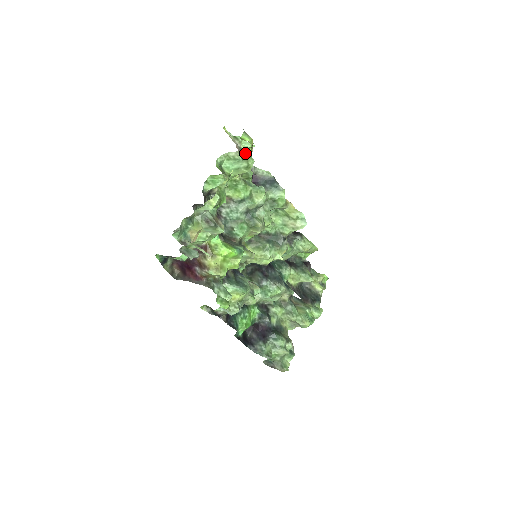
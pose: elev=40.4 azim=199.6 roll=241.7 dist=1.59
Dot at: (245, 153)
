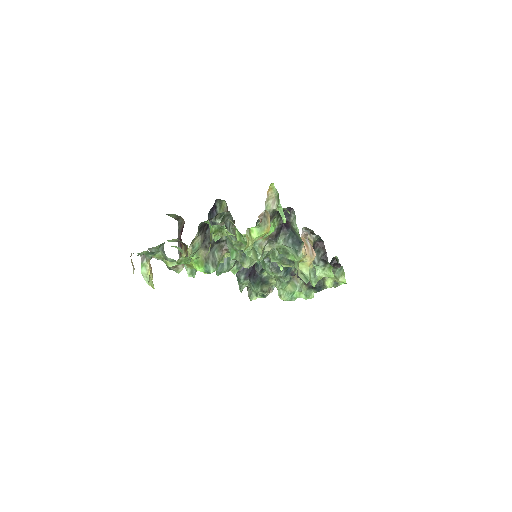
Dot at: occluded
